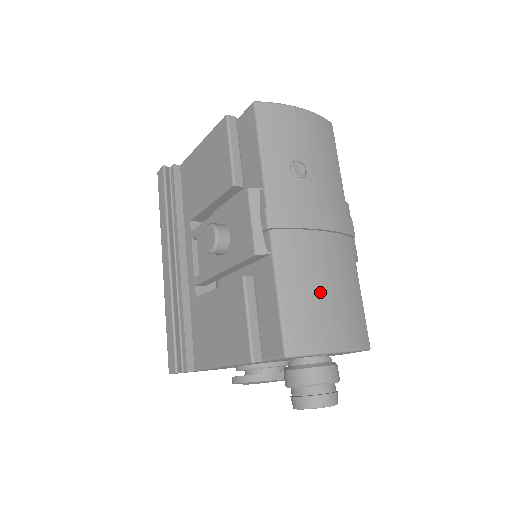
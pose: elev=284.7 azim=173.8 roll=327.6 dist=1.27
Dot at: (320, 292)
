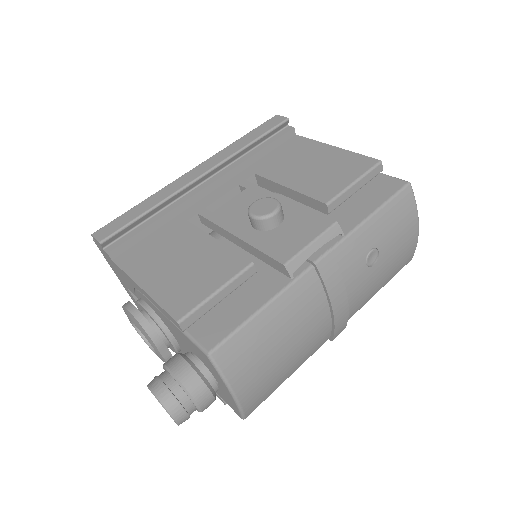
Dot at: (280, 346)
